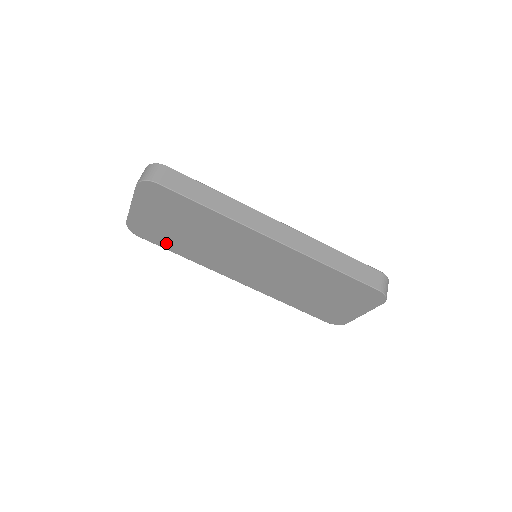
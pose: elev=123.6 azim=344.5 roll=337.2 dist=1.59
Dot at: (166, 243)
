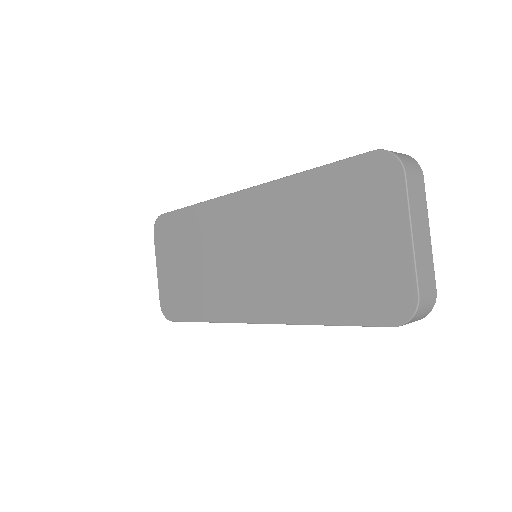
Dot at: (187, 308)
